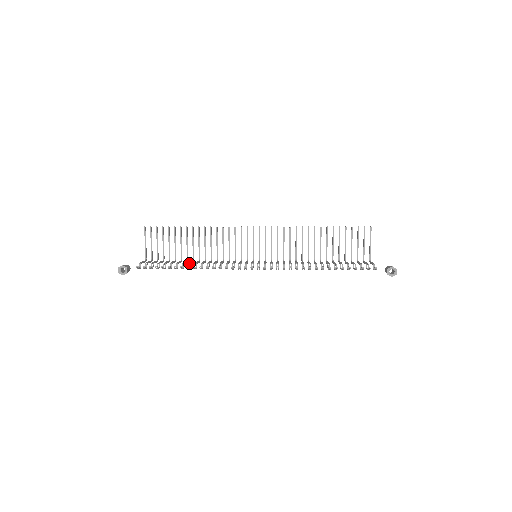
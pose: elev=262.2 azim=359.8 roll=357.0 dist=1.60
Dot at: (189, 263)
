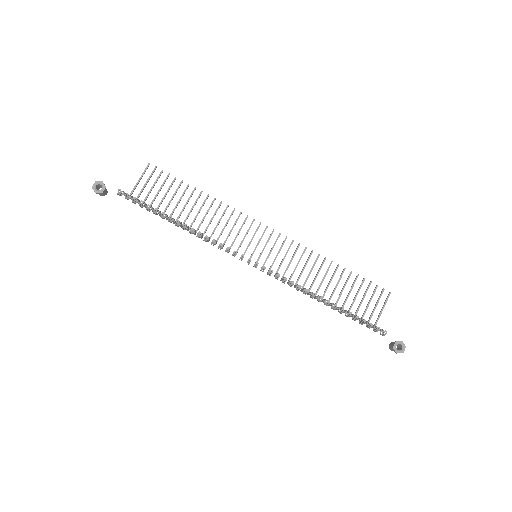
Dot at: (179, 221)
